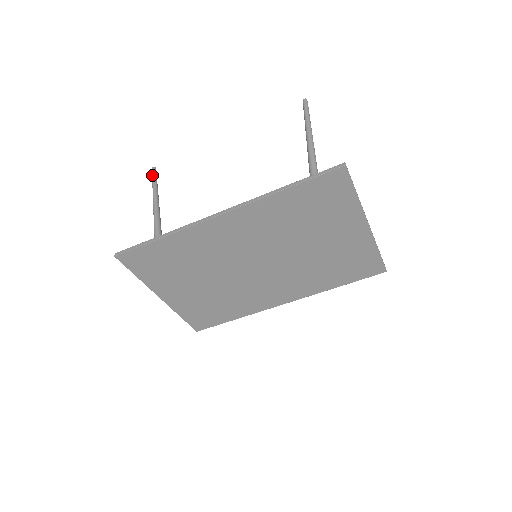
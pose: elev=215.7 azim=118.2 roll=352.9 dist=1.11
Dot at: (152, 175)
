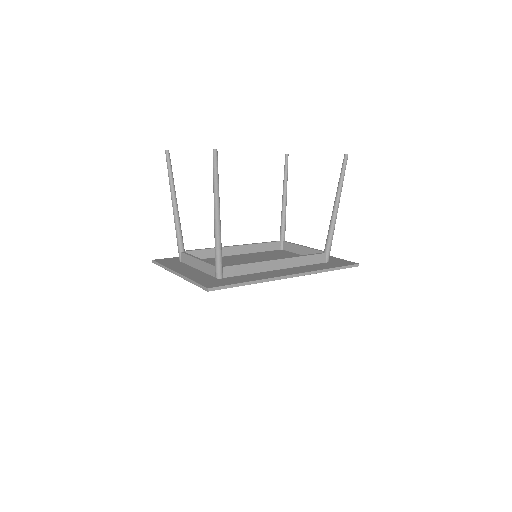
Dot at: (216, 164)
